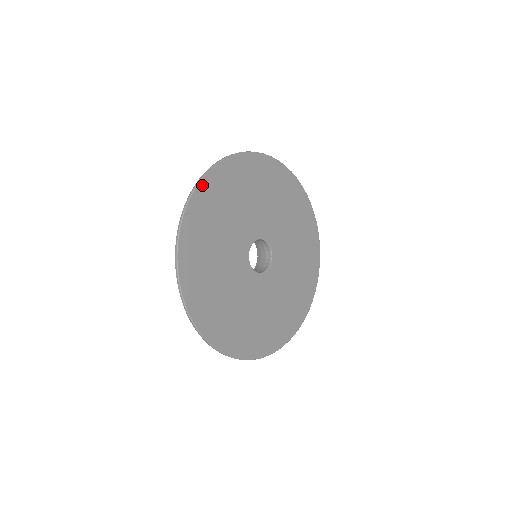
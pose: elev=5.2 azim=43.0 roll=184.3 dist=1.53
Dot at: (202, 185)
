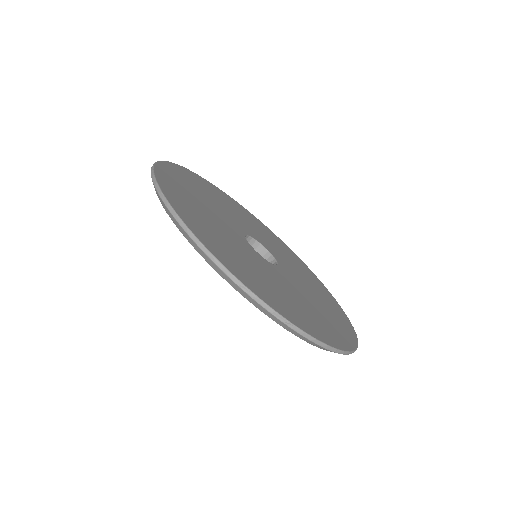
Dot at: (183, 218)
